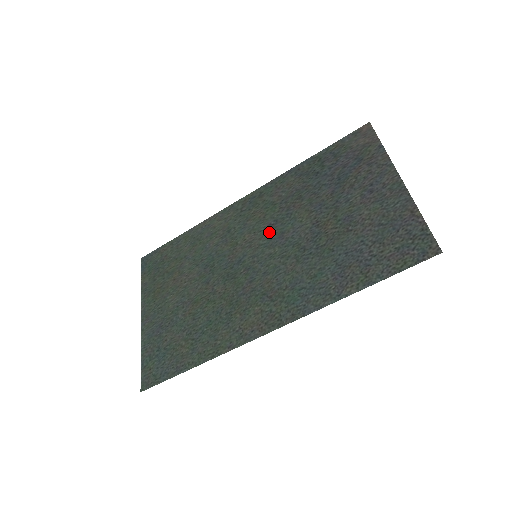
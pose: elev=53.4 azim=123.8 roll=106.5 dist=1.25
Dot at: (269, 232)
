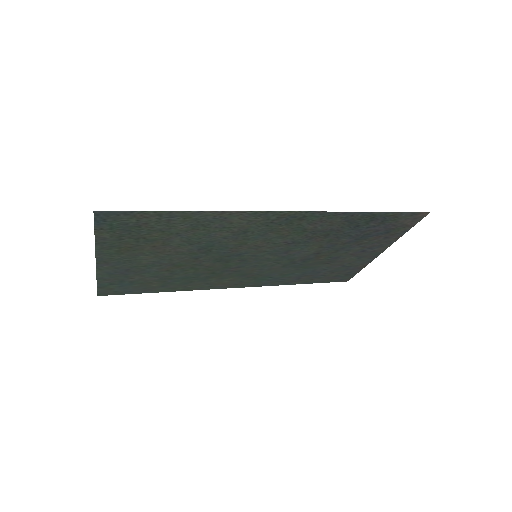
Dot at: (281, 247)
